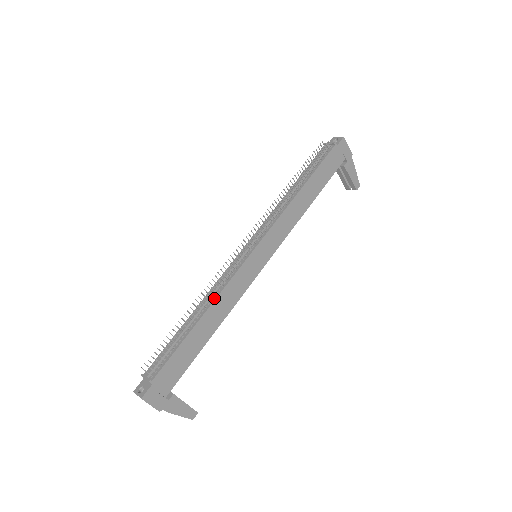
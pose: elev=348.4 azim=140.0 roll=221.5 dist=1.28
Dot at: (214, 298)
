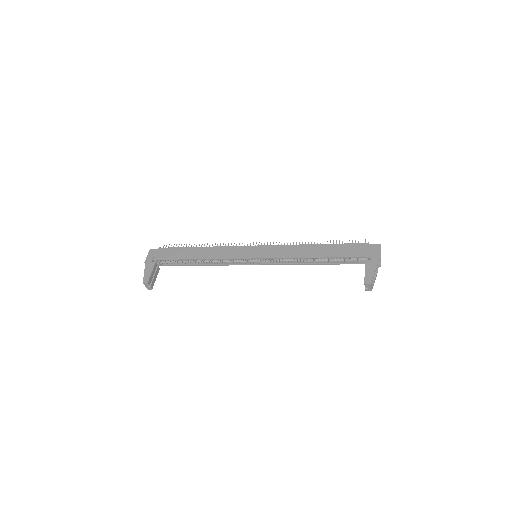
Dot at: (216, 247)
